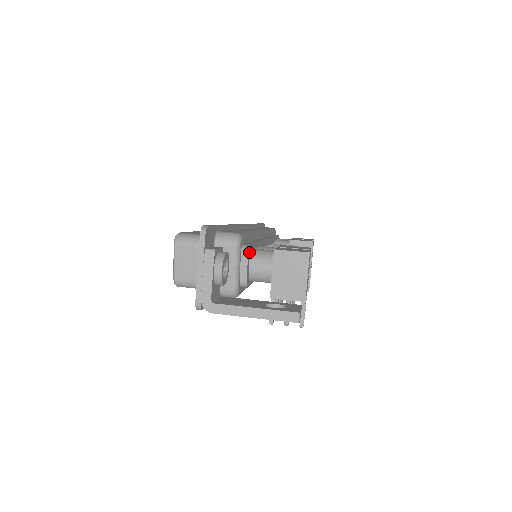
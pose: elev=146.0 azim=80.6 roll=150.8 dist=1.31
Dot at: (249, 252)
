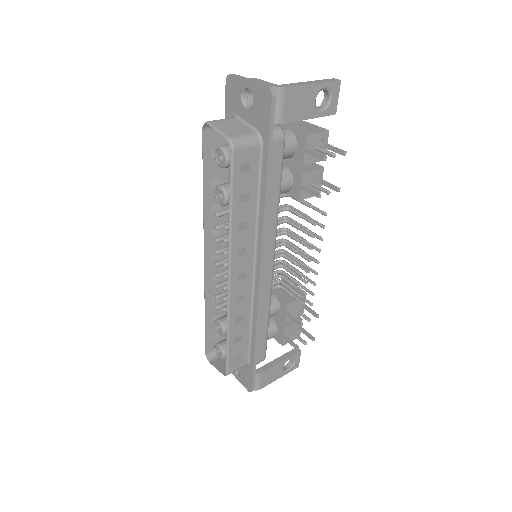
Dot at: occluded
